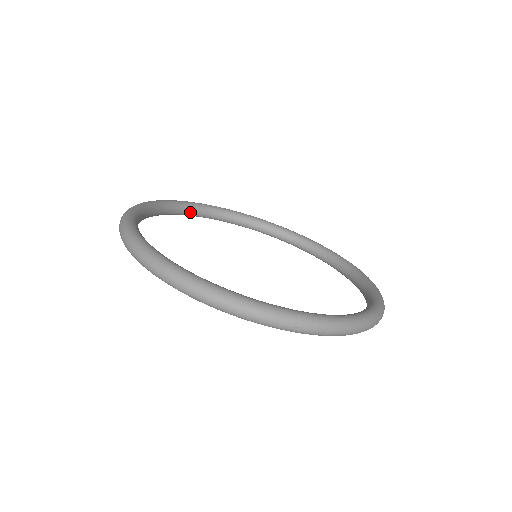
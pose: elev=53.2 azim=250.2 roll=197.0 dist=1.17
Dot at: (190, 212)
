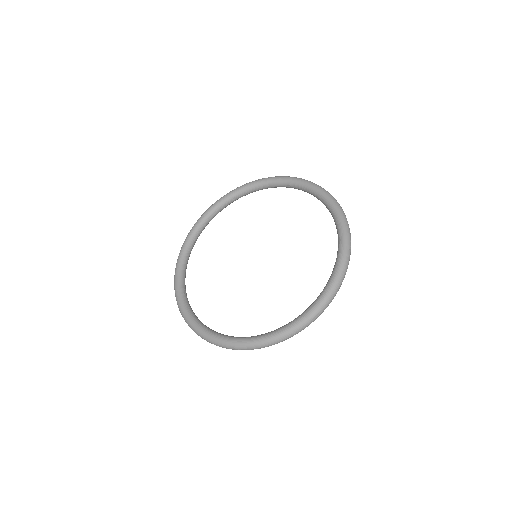
Dot at: (233, 201)
